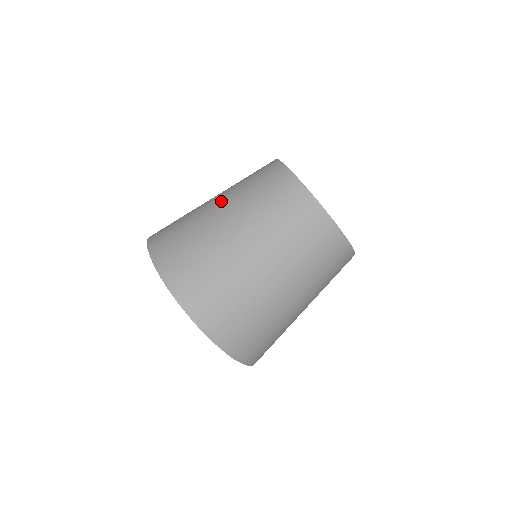
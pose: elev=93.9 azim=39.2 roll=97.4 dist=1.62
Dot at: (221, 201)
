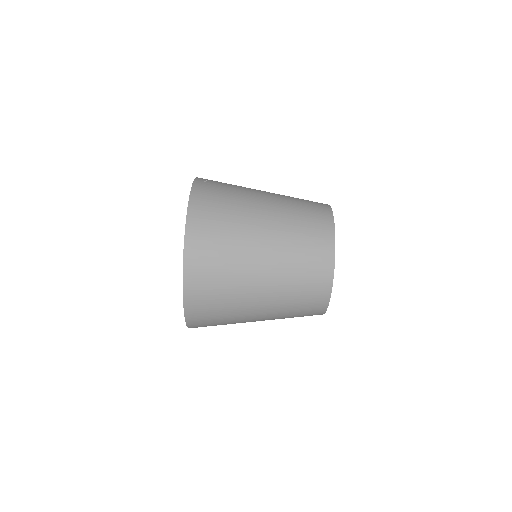
Dot at: (270, 197)
